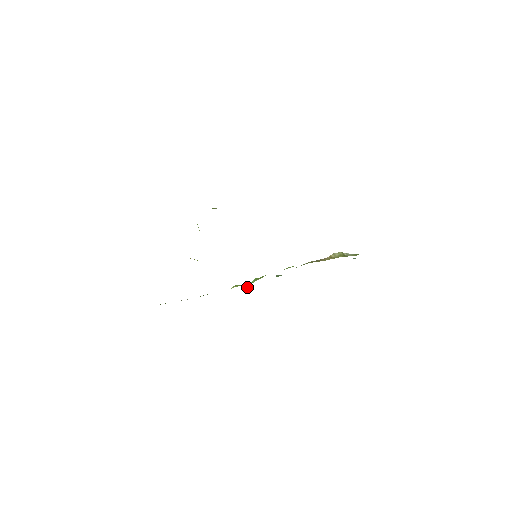
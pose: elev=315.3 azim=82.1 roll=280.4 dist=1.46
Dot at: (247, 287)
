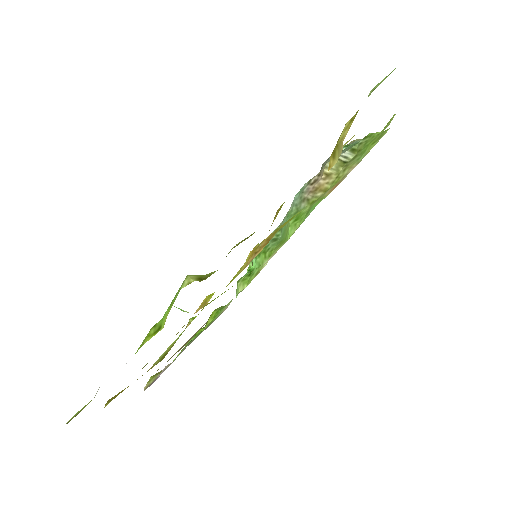
Dot at: occluded
